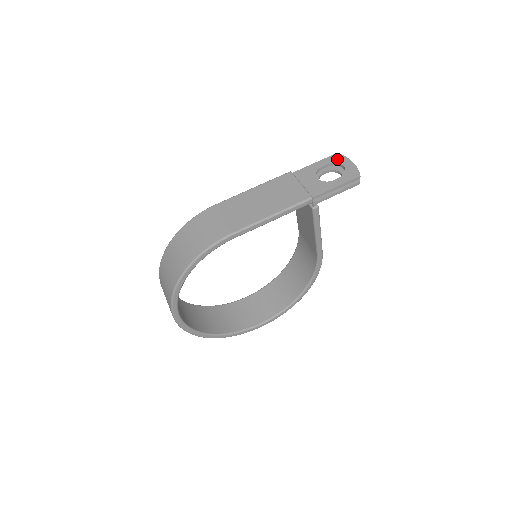
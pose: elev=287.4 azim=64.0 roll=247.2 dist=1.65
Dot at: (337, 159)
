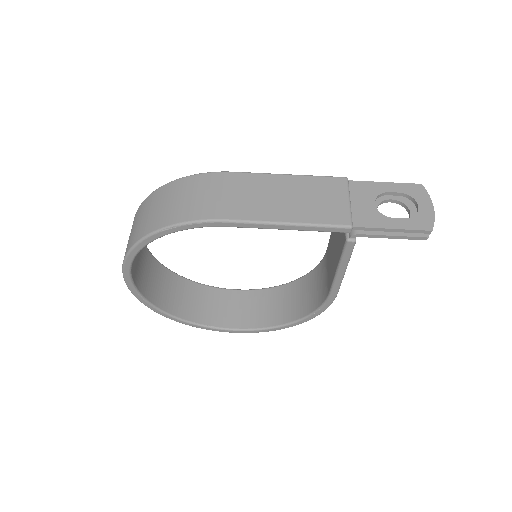
Dot at: (416, 192)
